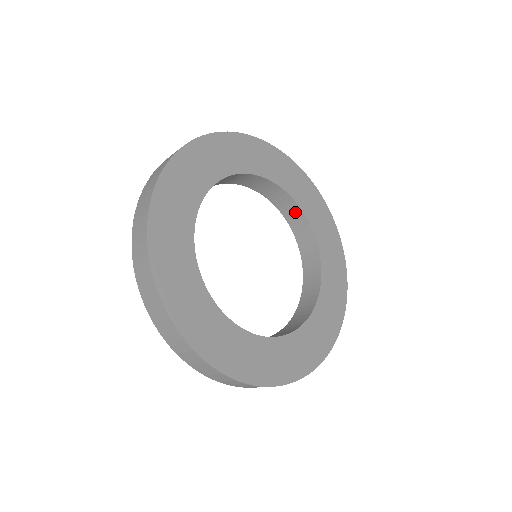
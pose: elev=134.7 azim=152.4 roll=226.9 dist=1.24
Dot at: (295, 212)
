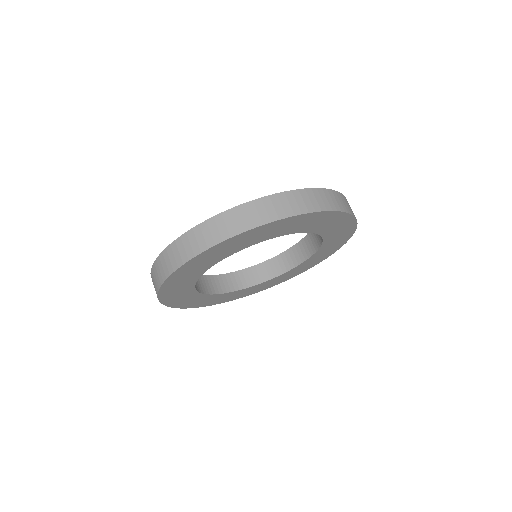
Dot at: (317, 240)
